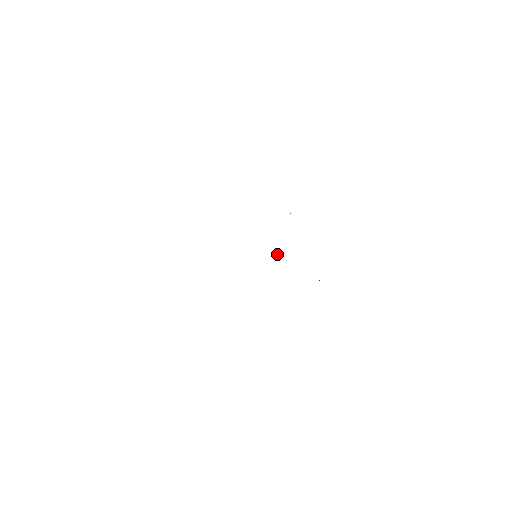
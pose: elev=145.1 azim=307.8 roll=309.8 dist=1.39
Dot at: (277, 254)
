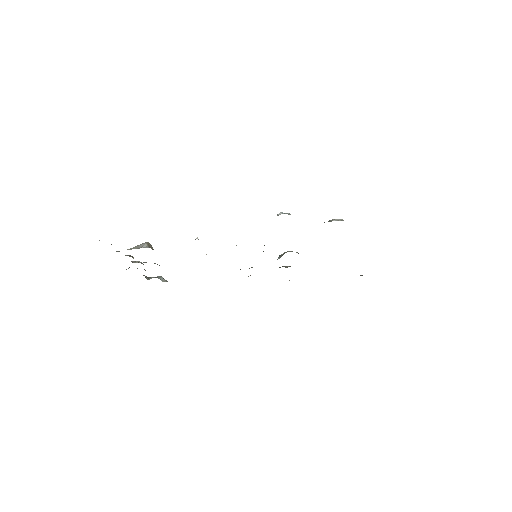
Dot at: occluded
